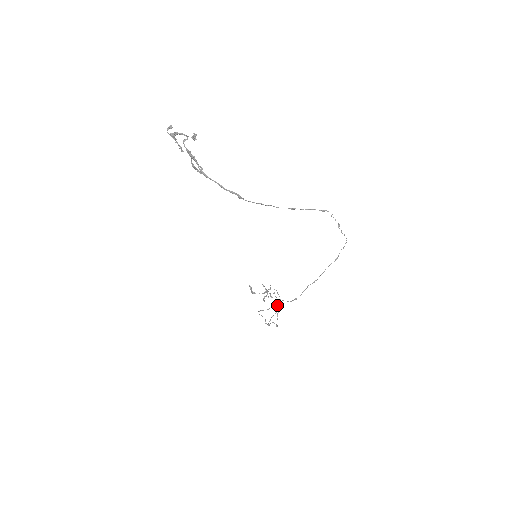
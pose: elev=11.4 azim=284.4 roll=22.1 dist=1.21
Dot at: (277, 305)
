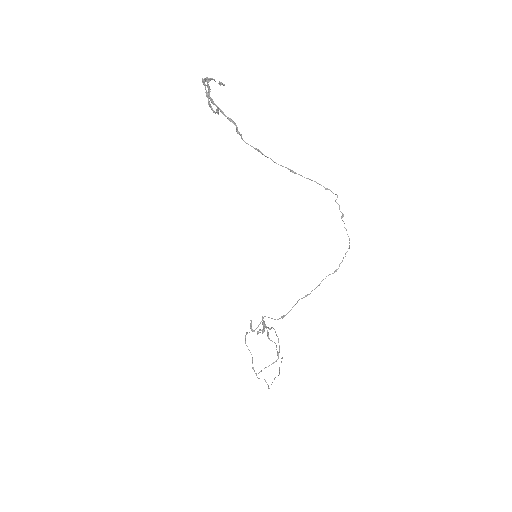
Dot at: (279, 370)
